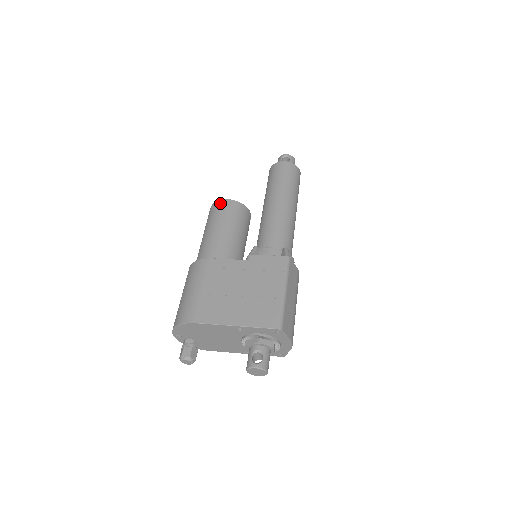
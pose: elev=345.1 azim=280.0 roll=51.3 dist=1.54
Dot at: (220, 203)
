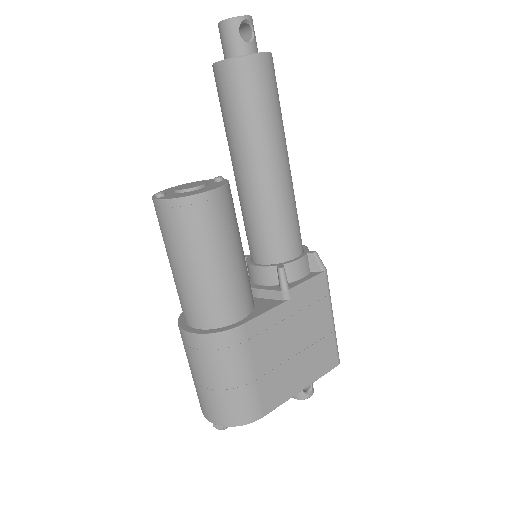
Dot at: (202, 203)
